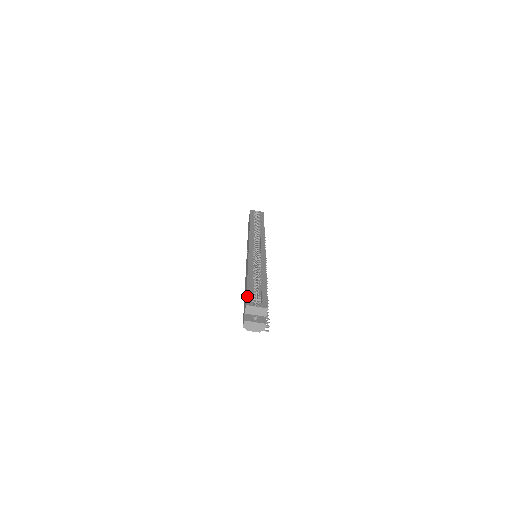
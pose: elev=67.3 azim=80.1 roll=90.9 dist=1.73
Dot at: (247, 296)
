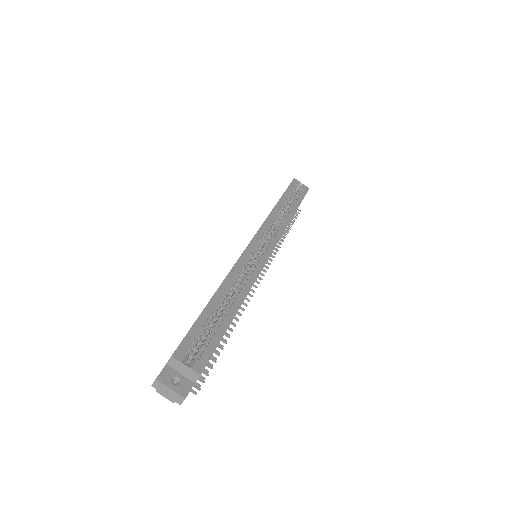
Dot at: (185, 338)
